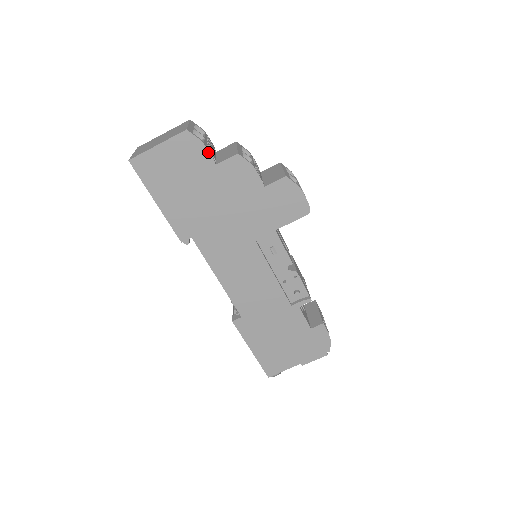
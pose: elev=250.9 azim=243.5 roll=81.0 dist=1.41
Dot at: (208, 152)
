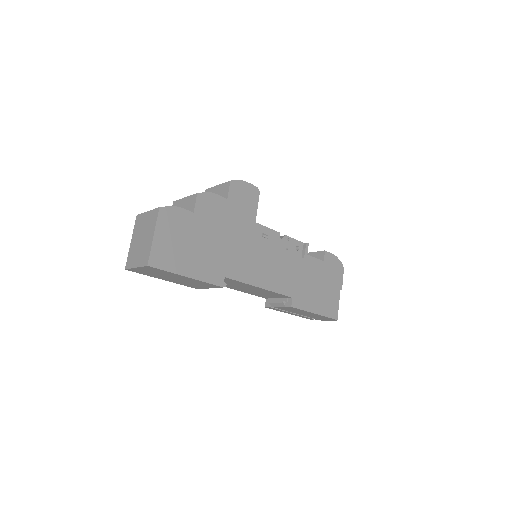
Dot at: (183, 209)
